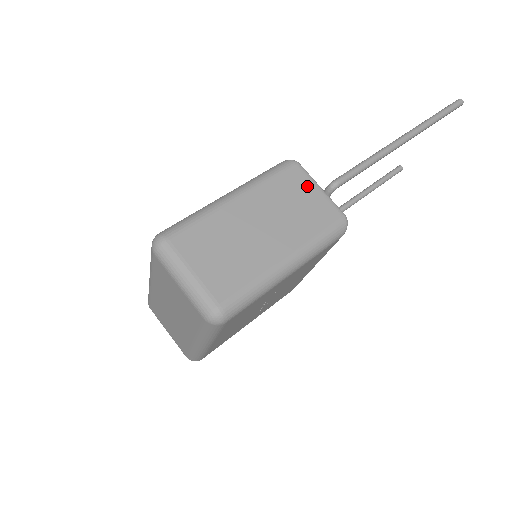
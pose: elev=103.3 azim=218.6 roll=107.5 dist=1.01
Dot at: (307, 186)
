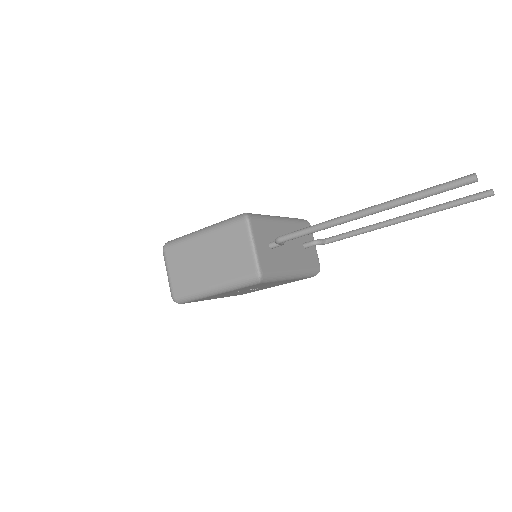
Dot at: (244, 241)
